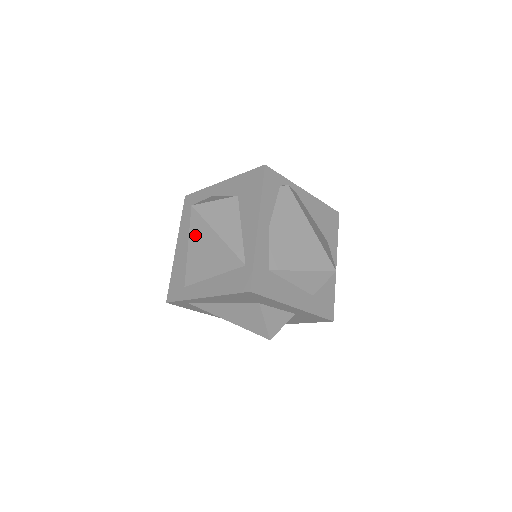
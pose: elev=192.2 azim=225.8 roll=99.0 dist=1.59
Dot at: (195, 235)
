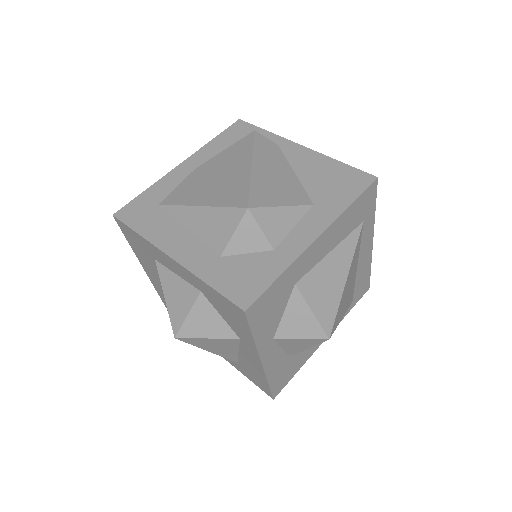
Dot at: occluded
